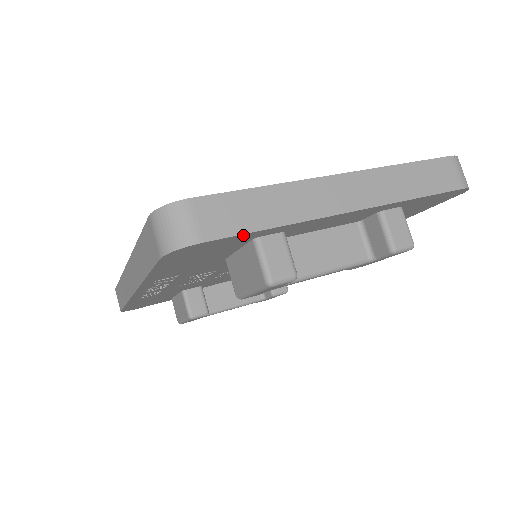
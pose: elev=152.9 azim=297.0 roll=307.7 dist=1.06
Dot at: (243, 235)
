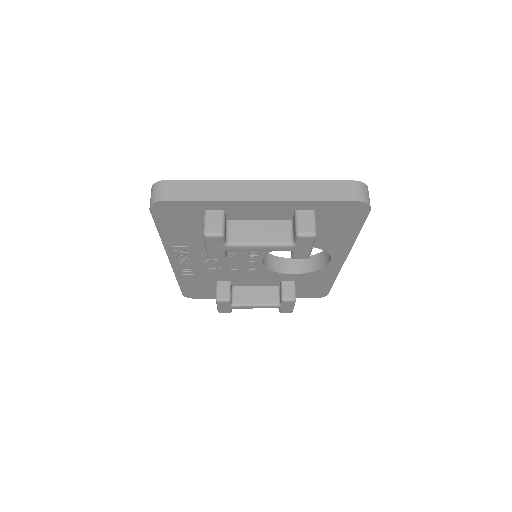
Dot at: (190, 202)
